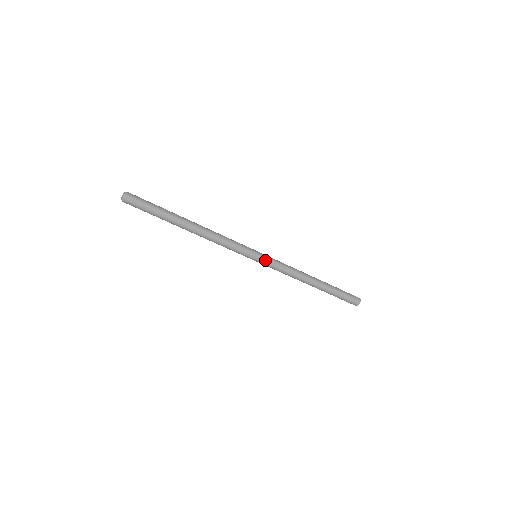
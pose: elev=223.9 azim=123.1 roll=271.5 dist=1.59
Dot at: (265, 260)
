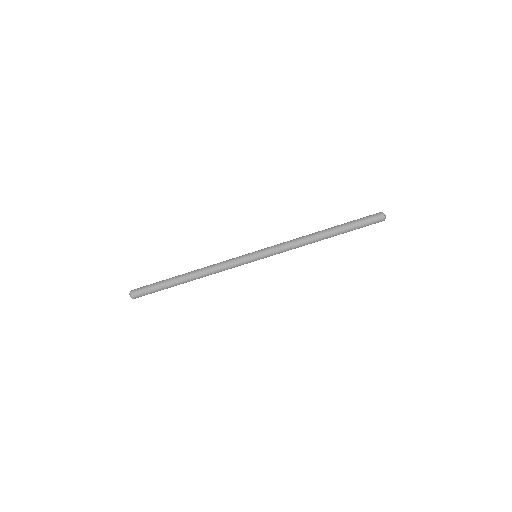
Dot at: (264, 255)
